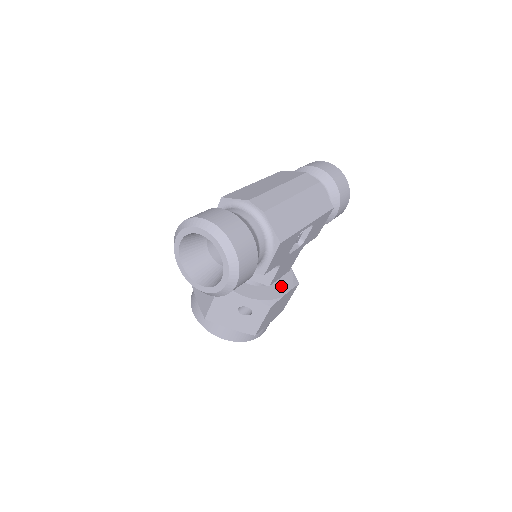
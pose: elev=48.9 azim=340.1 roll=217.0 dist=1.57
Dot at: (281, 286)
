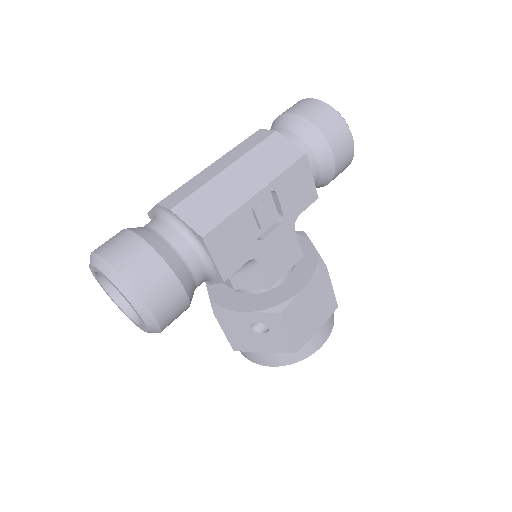
Dot at: (297, 280)
